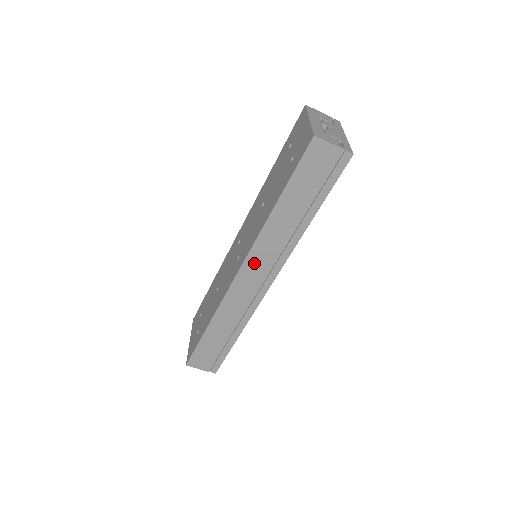
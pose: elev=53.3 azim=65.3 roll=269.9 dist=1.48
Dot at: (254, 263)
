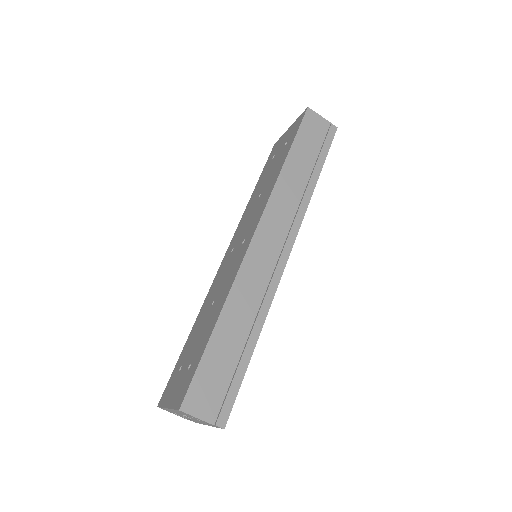
Dot at: (270, 223)
